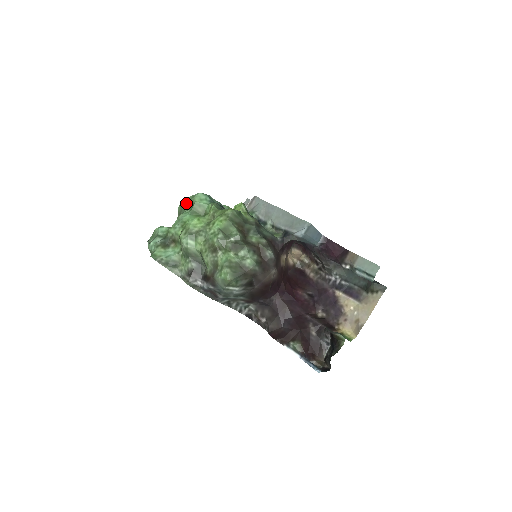
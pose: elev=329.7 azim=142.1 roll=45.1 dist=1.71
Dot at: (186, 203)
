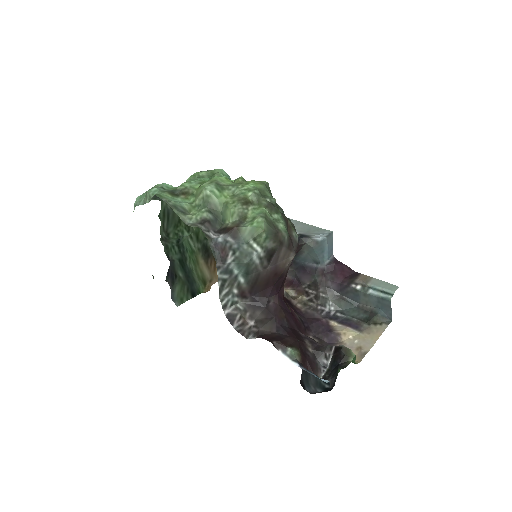
Dot at: (204, 172)
